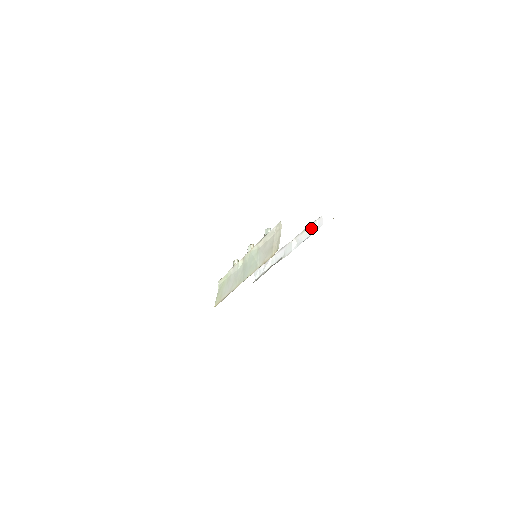
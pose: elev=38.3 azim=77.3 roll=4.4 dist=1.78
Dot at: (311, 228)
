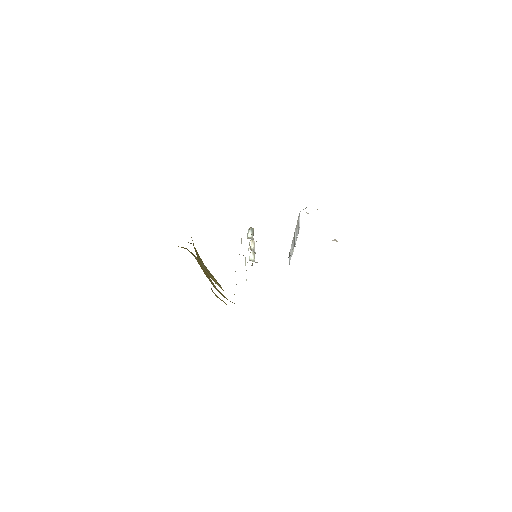
Dot at: (298, 223)
